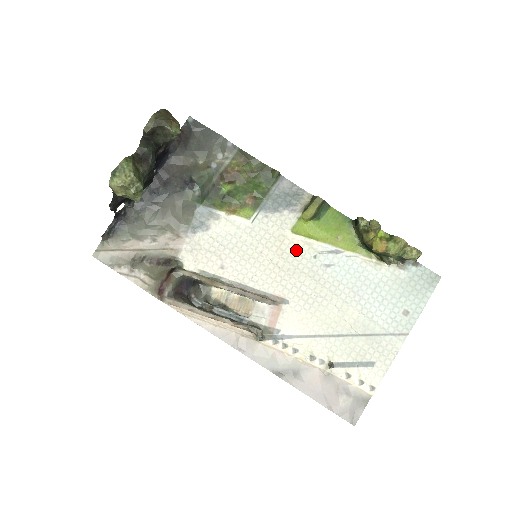
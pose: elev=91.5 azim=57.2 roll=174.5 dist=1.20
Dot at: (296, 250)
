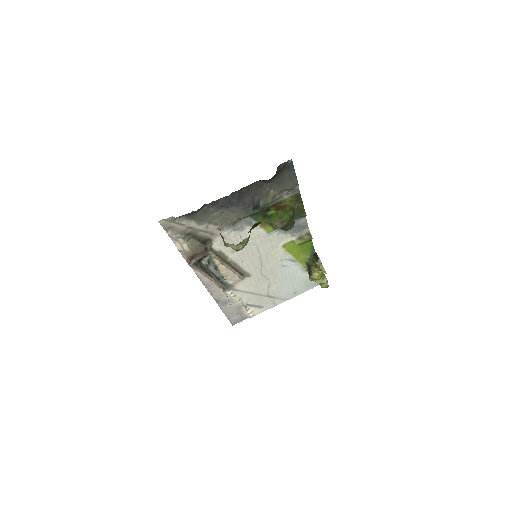
Dot at: (276, 255)
